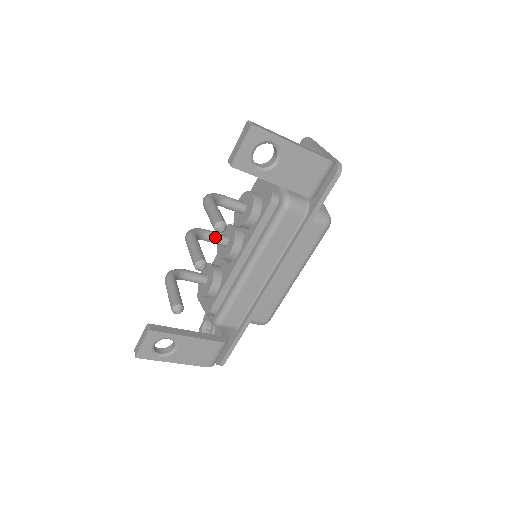
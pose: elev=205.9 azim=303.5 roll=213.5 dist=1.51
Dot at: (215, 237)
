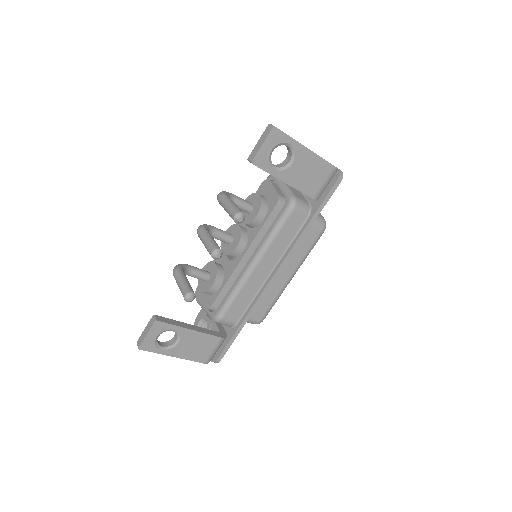
Dot at: (222, 234)
